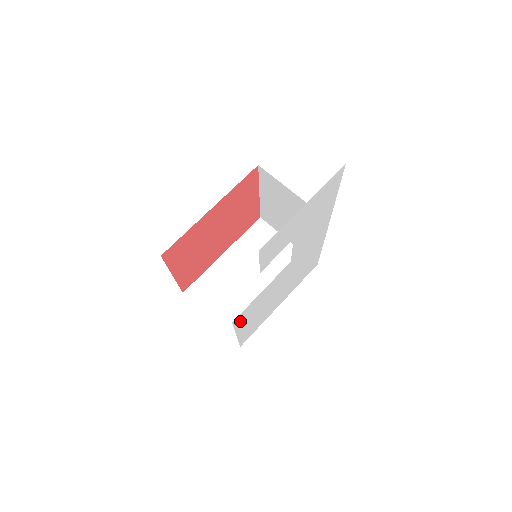
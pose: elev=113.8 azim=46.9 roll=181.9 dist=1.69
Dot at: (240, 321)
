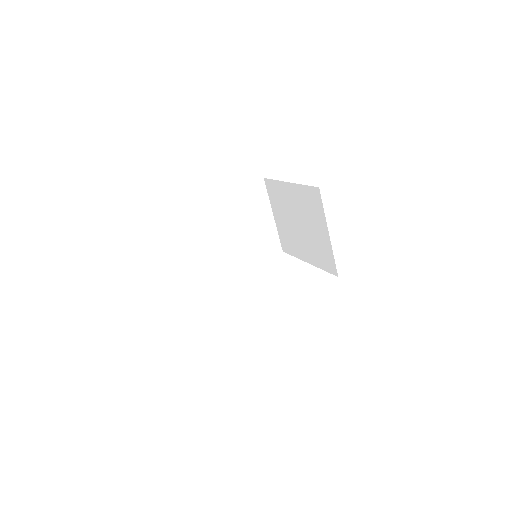
Dot at: occluded
